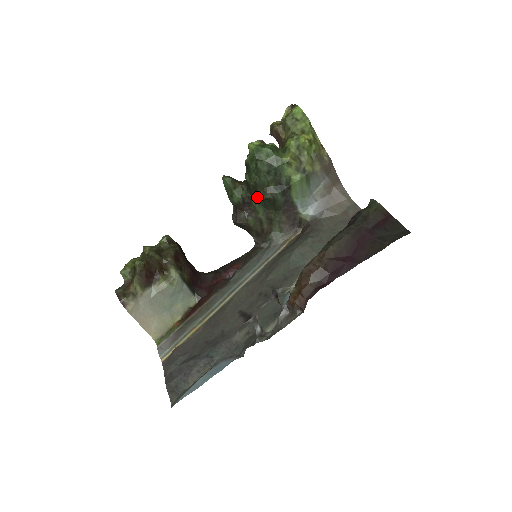
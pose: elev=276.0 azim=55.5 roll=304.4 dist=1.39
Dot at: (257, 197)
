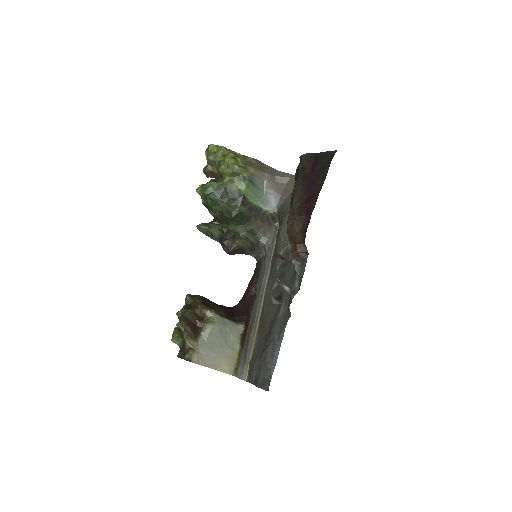
Dot at: (229, 222)
